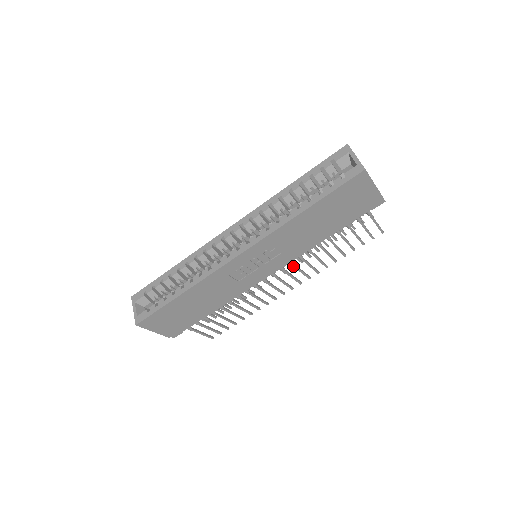
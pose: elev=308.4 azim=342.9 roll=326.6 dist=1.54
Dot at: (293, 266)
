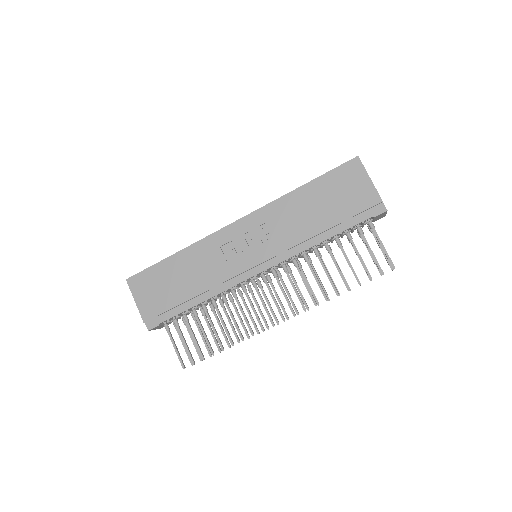
Dot at: (287, 275)
